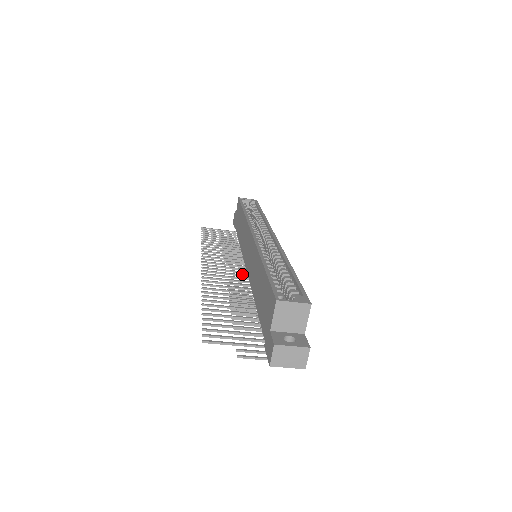
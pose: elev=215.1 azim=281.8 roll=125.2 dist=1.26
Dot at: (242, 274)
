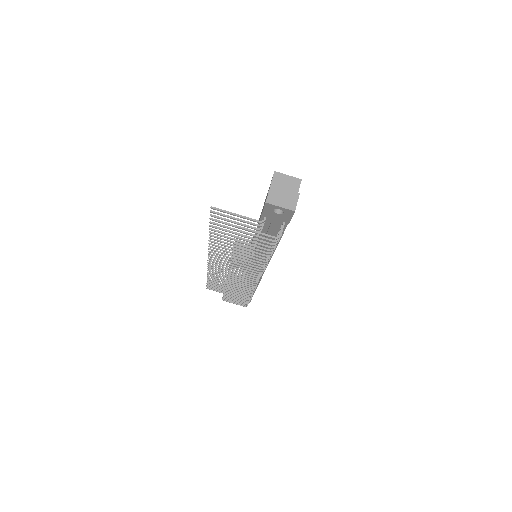
Dot at: occluded
